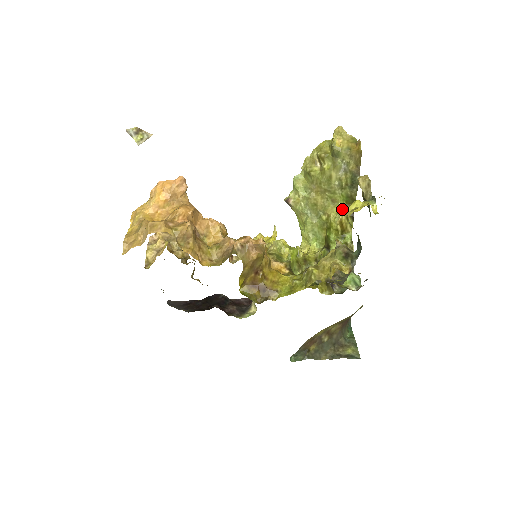
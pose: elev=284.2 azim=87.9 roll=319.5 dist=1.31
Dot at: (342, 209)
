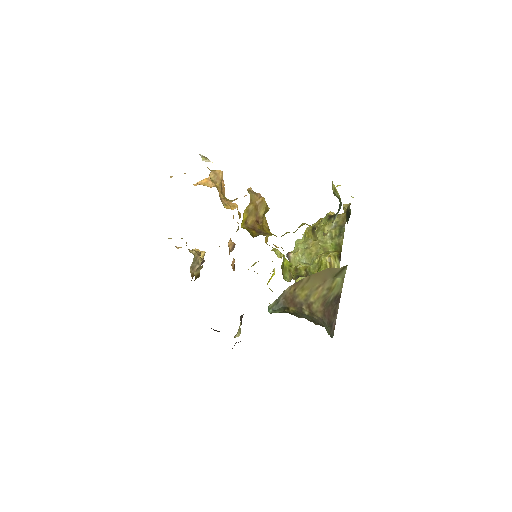
Dot at: (331, 252)
